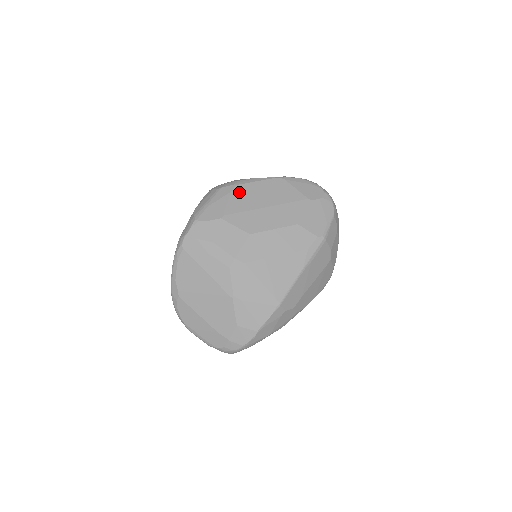
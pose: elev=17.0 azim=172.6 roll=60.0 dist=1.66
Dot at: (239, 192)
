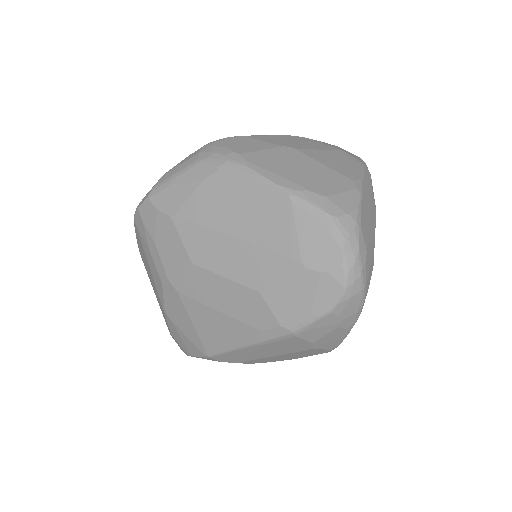
Dot at: (214, 186)
